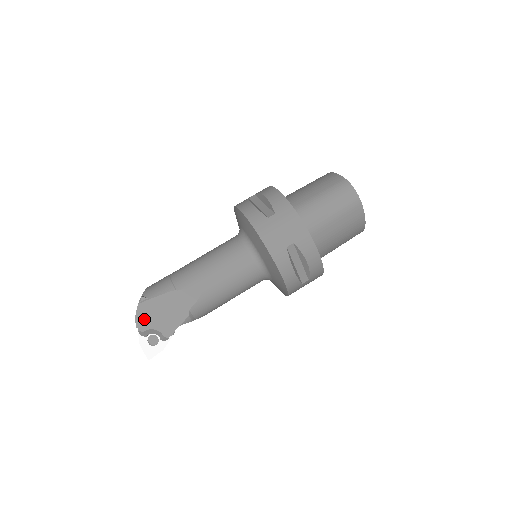
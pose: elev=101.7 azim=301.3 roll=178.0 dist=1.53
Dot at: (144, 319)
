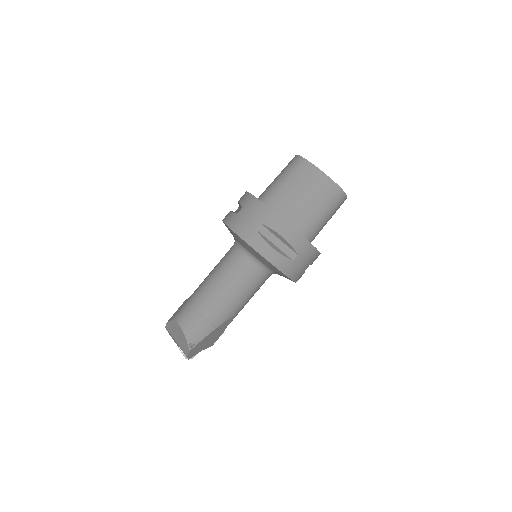
Dot at: (194, 353)
